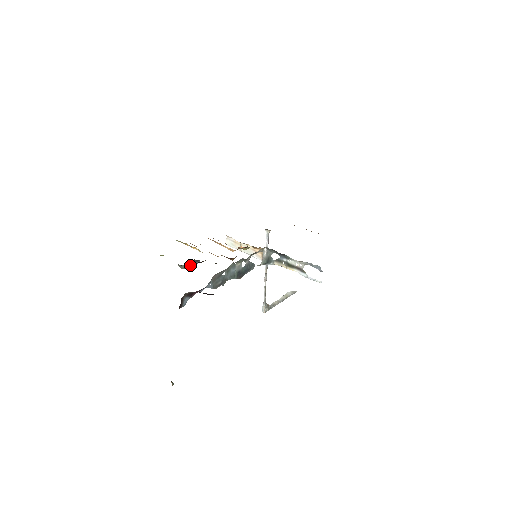
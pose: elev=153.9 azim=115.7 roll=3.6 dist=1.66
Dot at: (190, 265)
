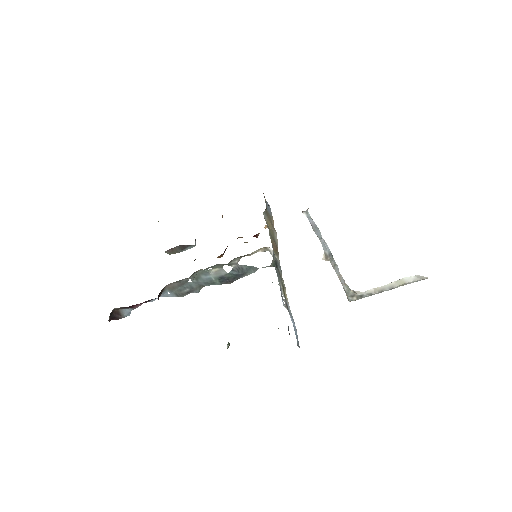
Dot at: (178, 250)
